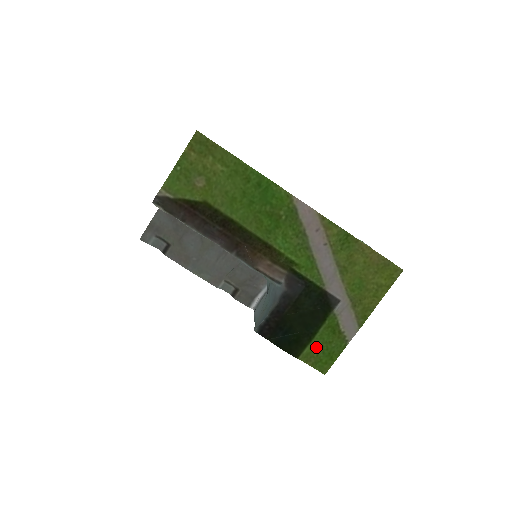
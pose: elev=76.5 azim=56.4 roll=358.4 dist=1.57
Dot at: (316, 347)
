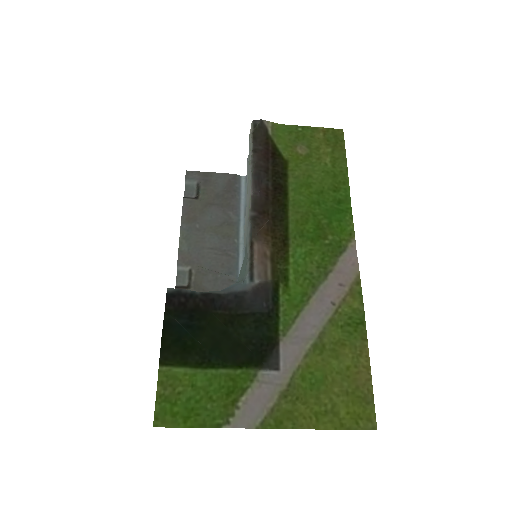
Dot at: (192, 382)
